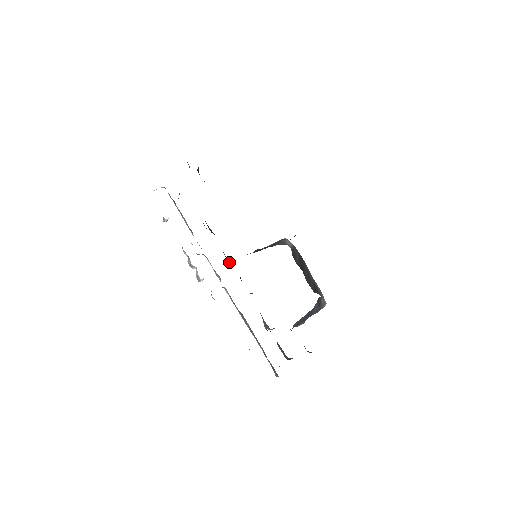
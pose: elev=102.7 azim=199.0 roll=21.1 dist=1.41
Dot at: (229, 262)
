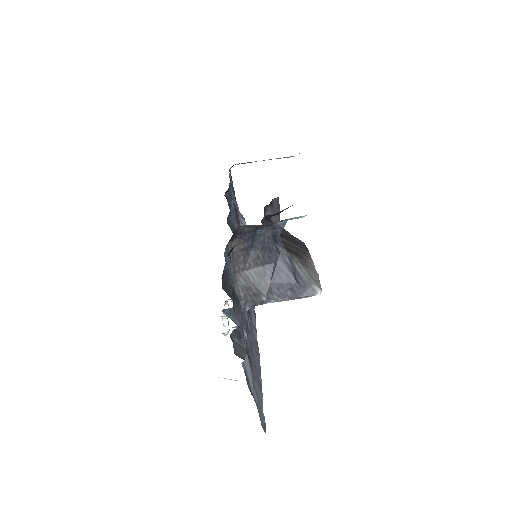
Dot at: occluded
